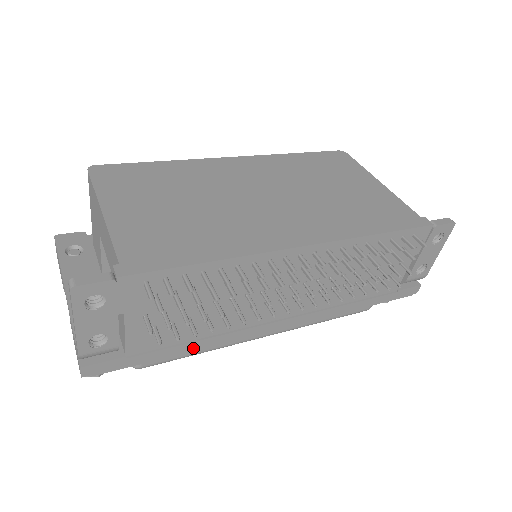
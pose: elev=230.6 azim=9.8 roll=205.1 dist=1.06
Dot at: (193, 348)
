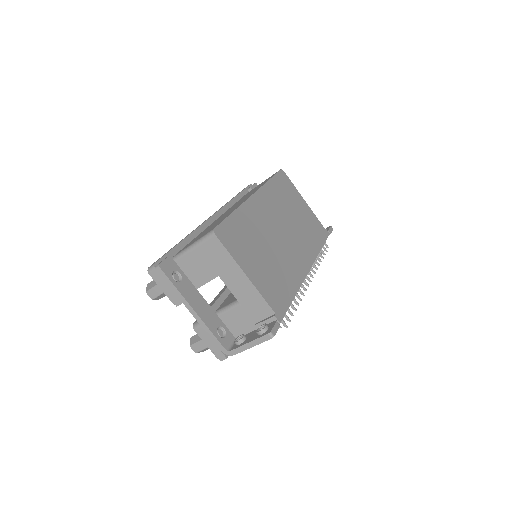
Dot at: occluded
